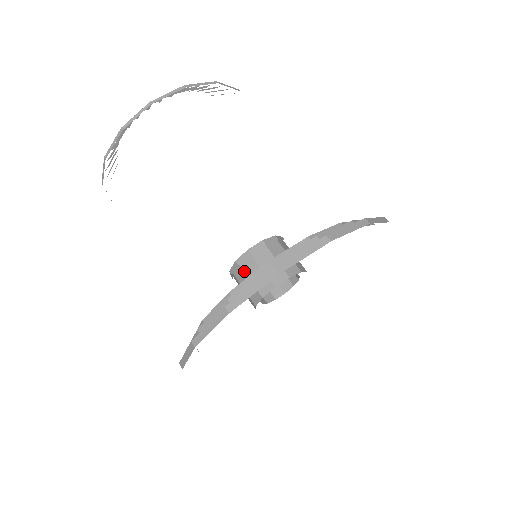
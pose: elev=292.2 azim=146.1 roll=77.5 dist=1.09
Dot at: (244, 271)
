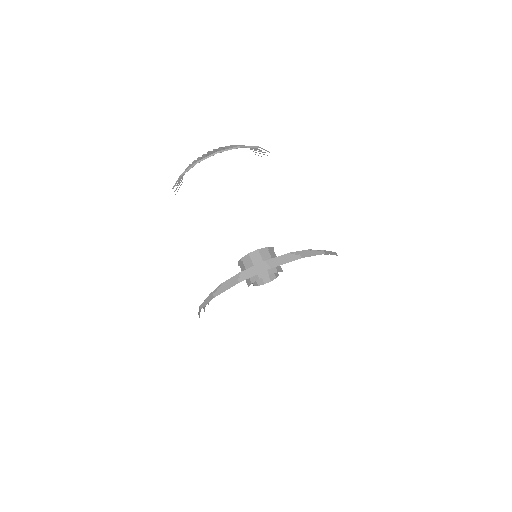
Dot at: (241, 270)
